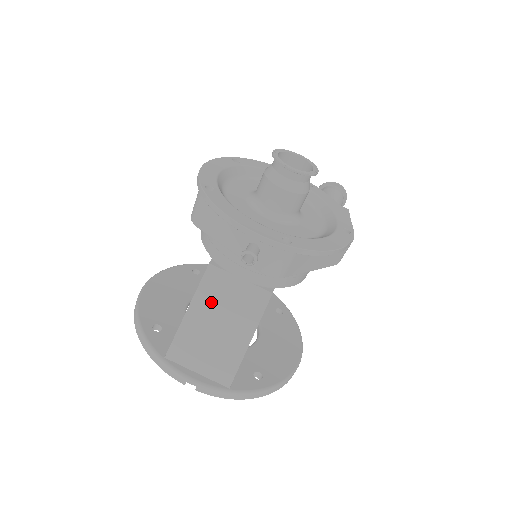
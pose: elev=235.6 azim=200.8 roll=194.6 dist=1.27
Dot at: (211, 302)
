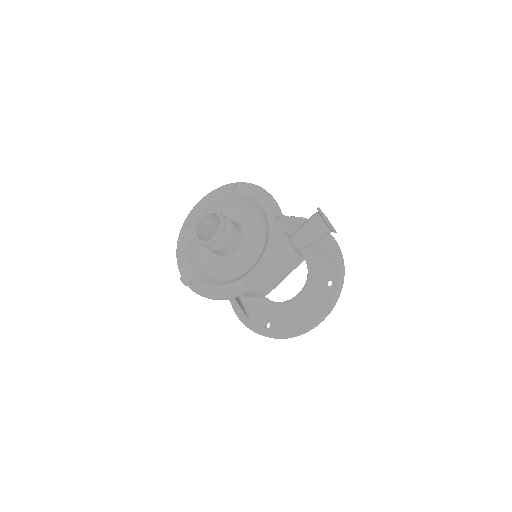
Dot at: occluded
